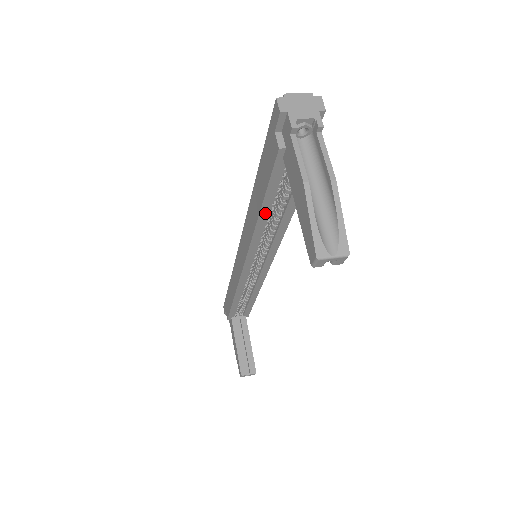
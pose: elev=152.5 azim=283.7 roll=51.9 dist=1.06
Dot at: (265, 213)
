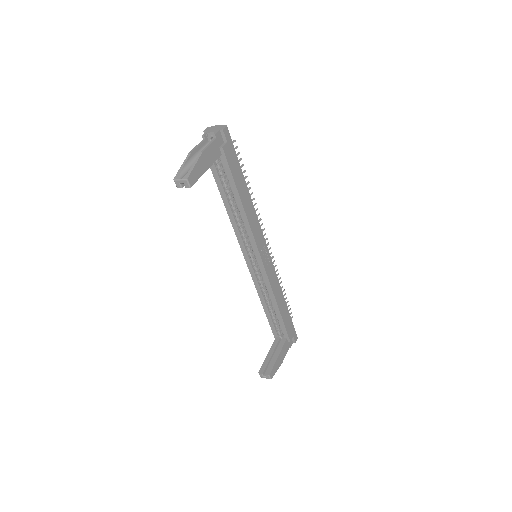
Dot at: (226, 202)
